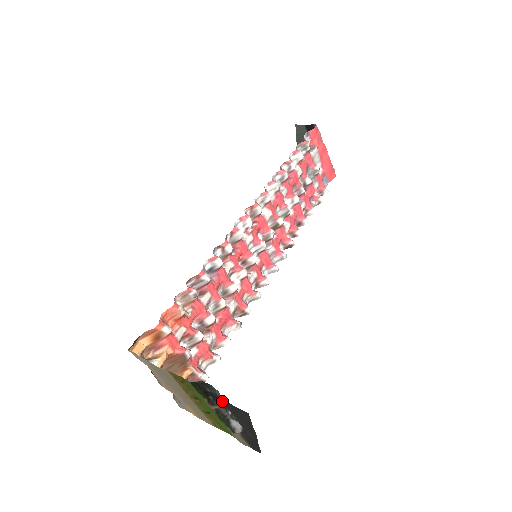
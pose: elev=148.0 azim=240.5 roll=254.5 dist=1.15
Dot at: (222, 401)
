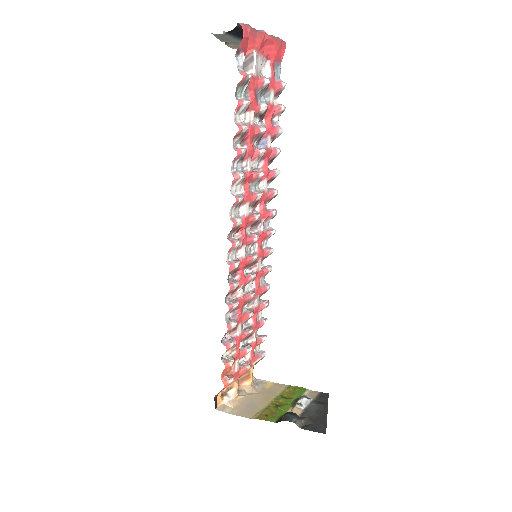
Dot at: (303, 427)
